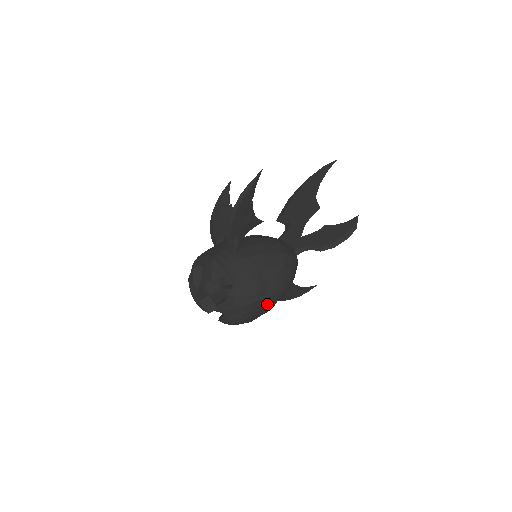
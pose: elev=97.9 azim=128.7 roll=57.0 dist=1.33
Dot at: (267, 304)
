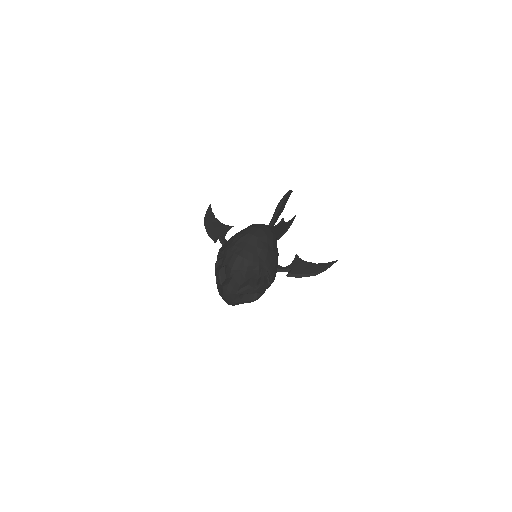
Dot at: (250, 240)
